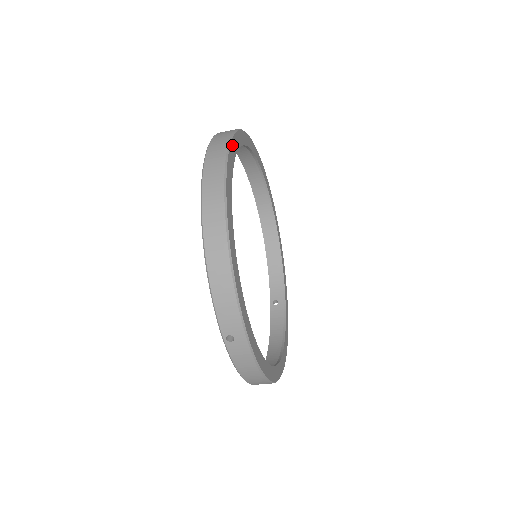
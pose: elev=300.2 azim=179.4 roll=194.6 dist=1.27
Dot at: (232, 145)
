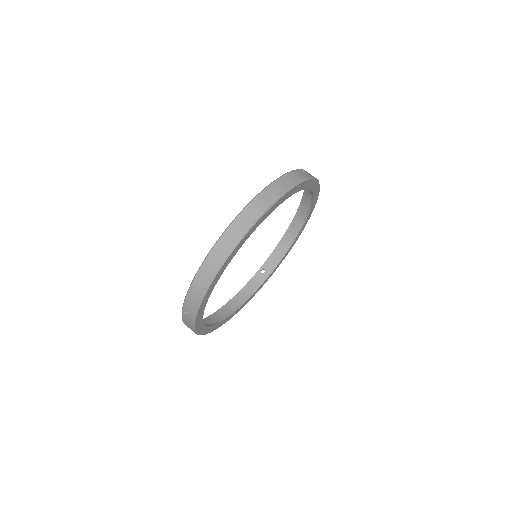
Dot at: (276, 203)
